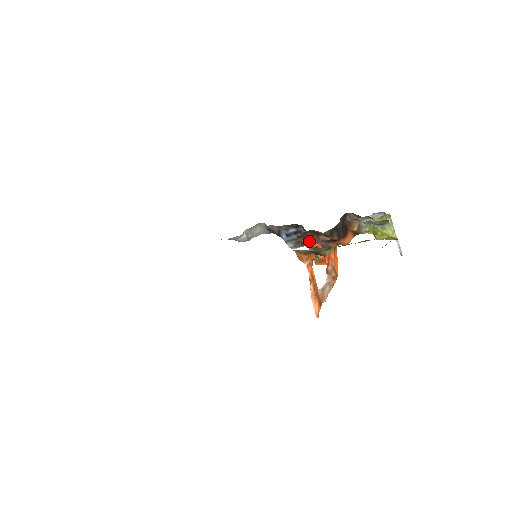
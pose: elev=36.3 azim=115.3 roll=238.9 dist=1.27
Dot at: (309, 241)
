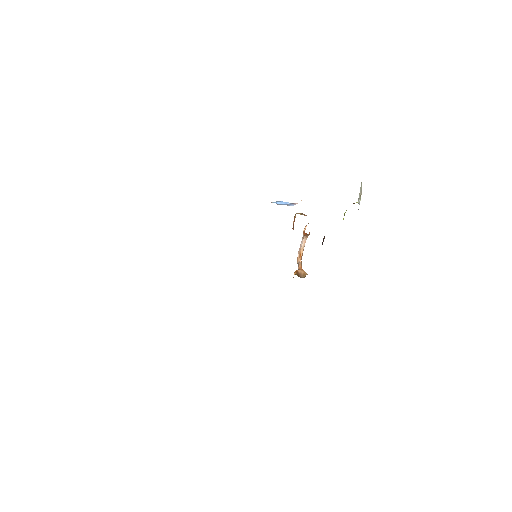
Dot at: occluded
